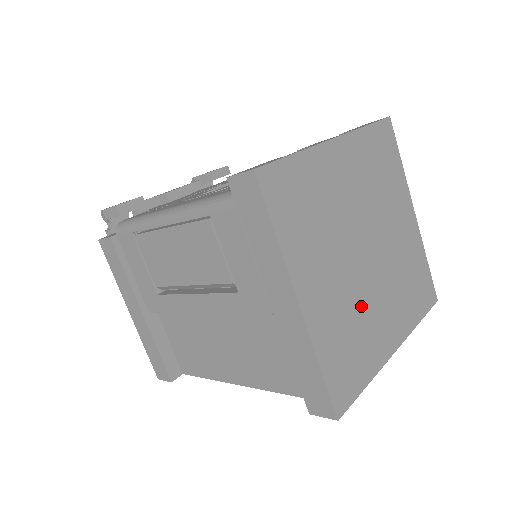
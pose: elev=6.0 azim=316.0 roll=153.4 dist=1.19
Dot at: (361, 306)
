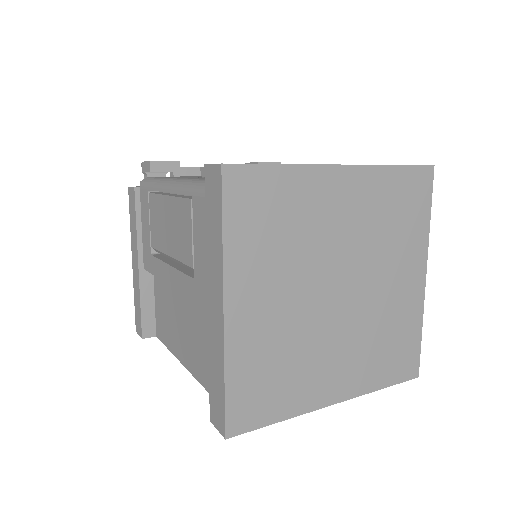
Dot at: (305, 342)
